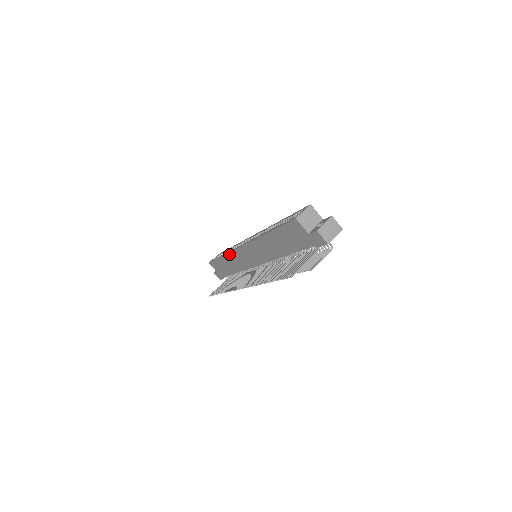
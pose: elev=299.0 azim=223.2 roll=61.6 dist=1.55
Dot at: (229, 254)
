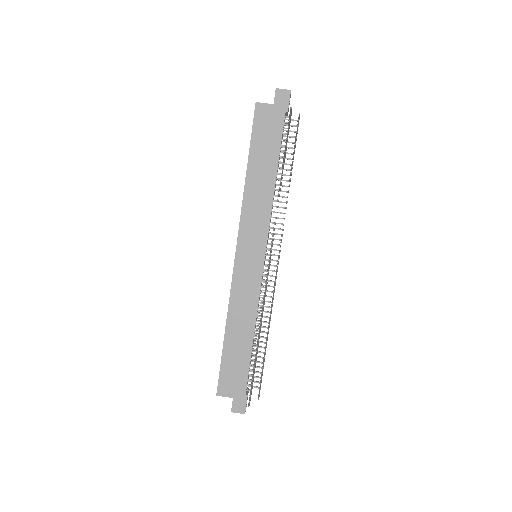
Dot at: (230, 303)
